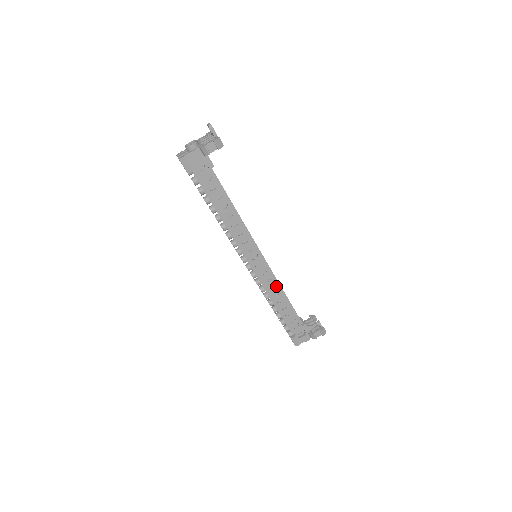
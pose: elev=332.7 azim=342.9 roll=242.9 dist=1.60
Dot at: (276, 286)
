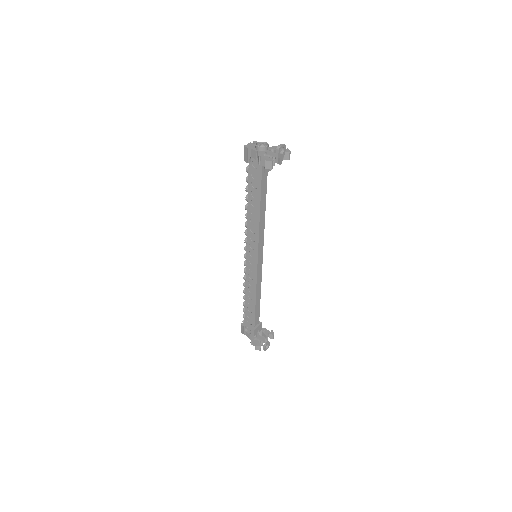
Dot at: (254, 287)
